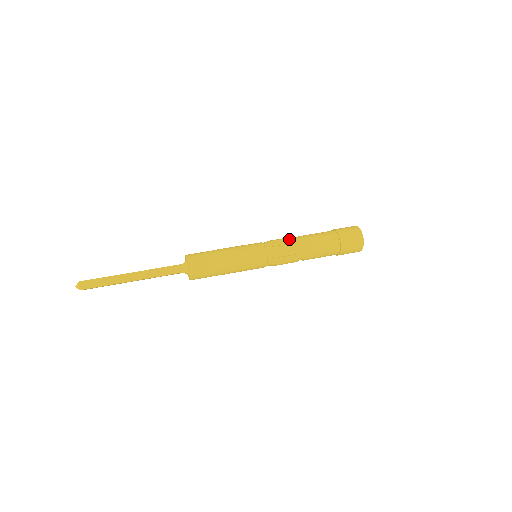
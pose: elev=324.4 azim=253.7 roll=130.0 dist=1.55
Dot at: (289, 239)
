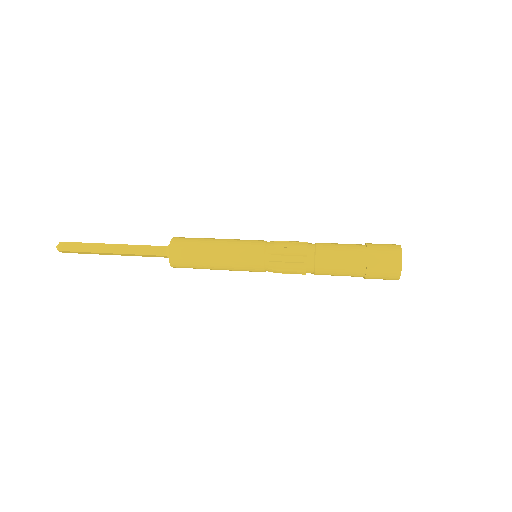
Dot at: (300, 243)
